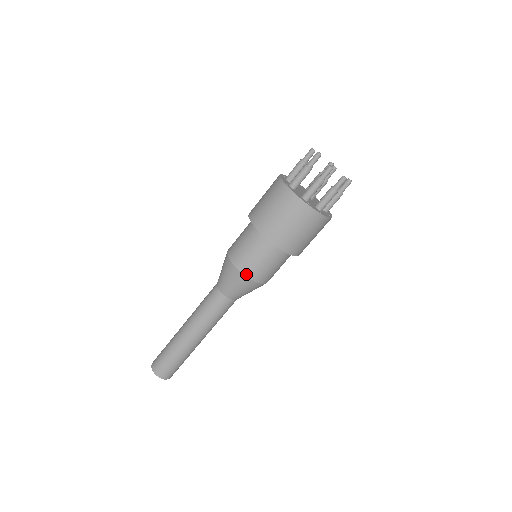
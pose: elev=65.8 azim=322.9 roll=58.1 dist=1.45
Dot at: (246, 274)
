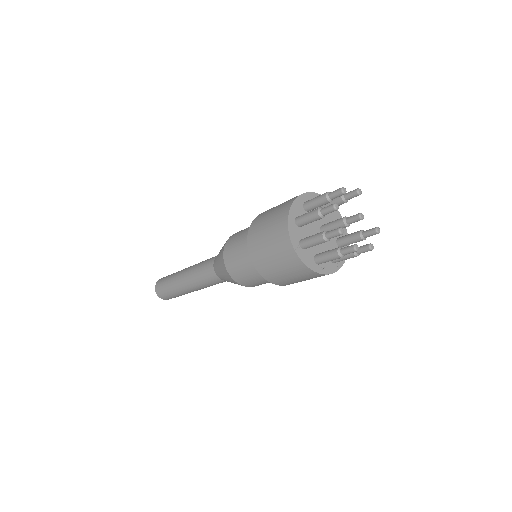
Dot at: (247, 286)
